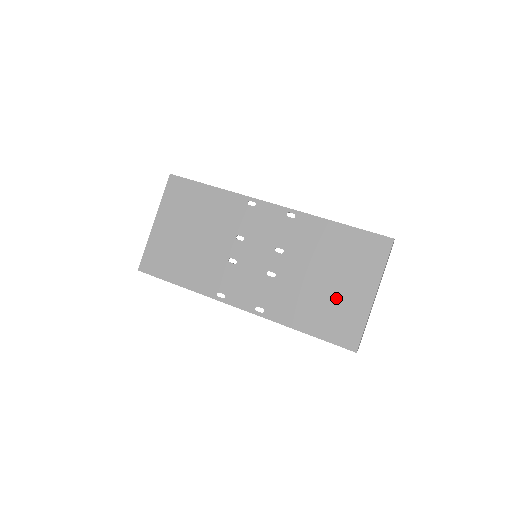
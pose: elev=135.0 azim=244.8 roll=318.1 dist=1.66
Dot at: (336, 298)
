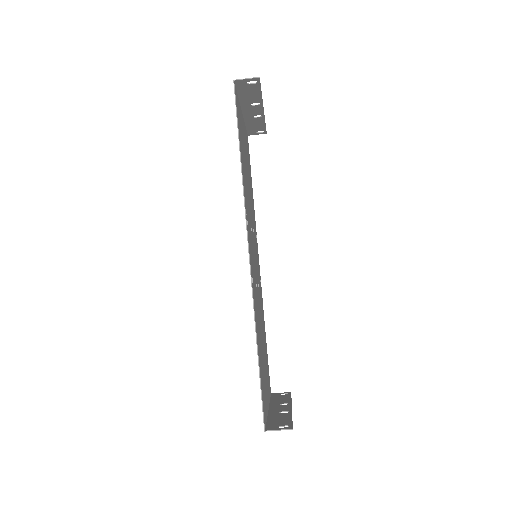
Dot at: (265, 364)
